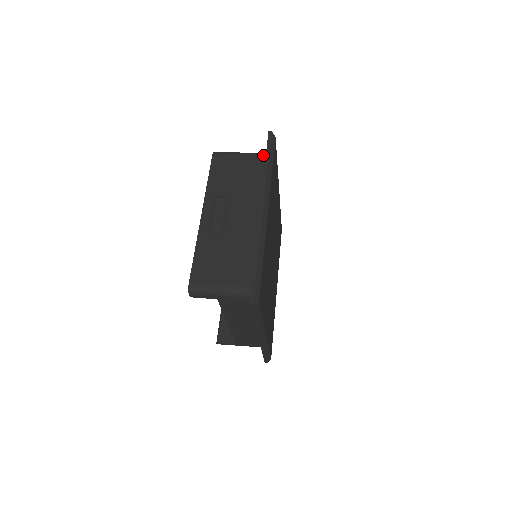
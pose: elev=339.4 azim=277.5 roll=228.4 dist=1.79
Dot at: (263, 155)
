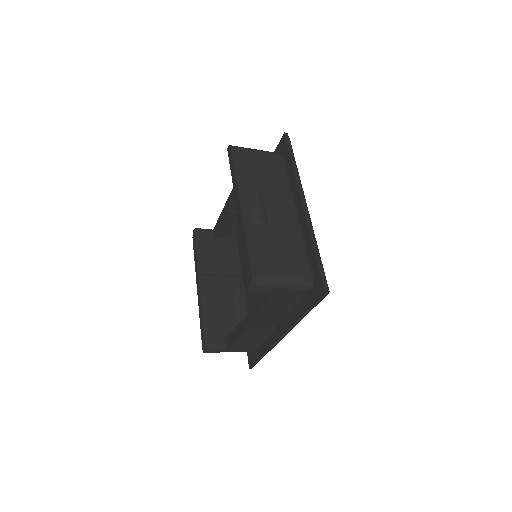
Dot at: (279, 155)
